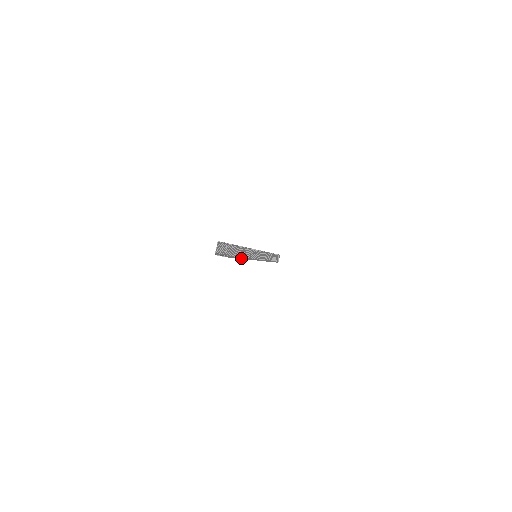
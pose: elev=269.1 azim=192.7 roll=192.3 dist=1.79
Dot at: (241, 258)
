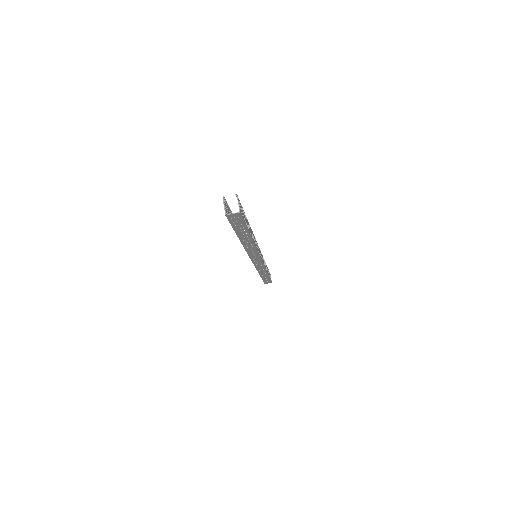
Dot at: (251, 236)
